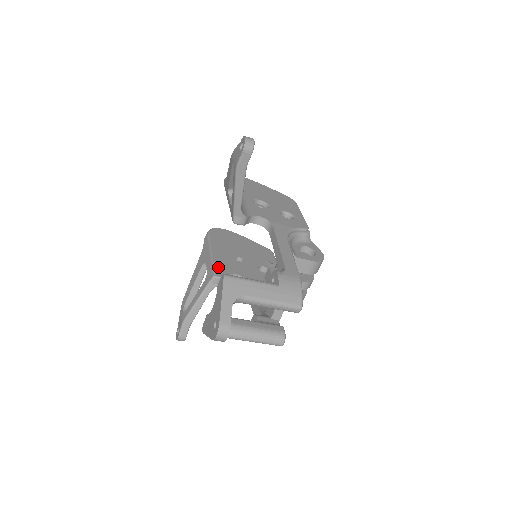
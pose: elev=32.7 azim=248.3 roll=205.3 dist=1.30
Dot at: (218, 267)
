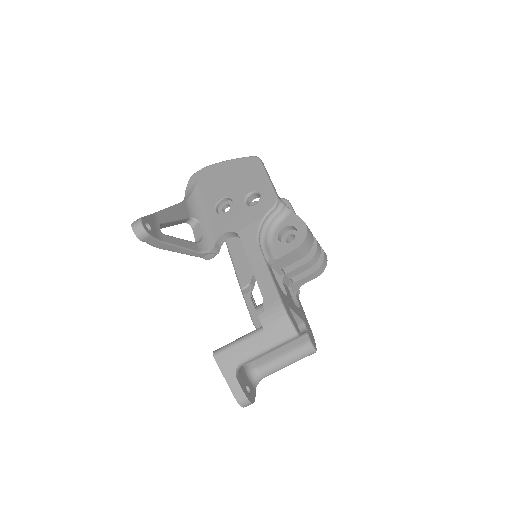
Dot at: (241, 274)
